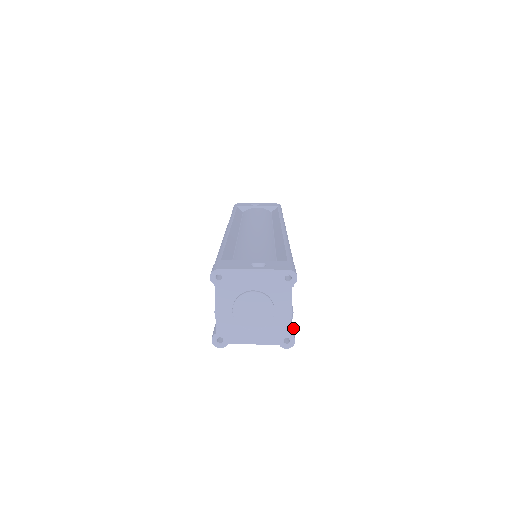
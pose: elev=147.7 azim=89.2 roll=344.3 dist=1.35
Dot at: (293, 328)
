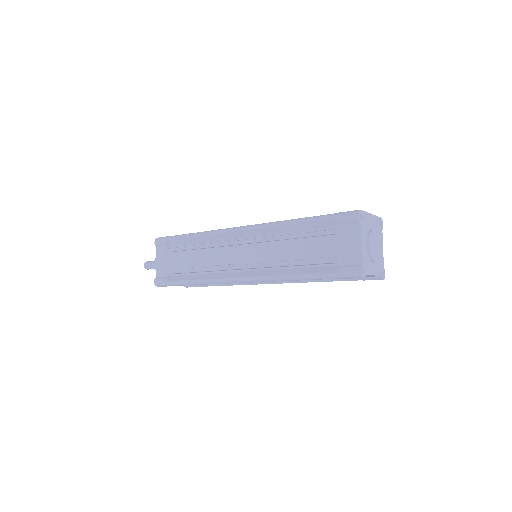
Dot at: occluded
